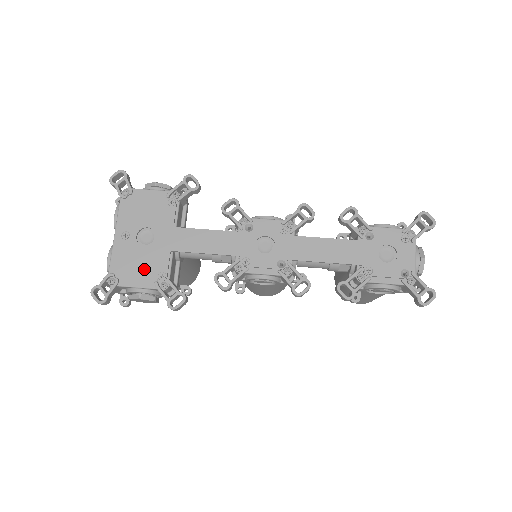
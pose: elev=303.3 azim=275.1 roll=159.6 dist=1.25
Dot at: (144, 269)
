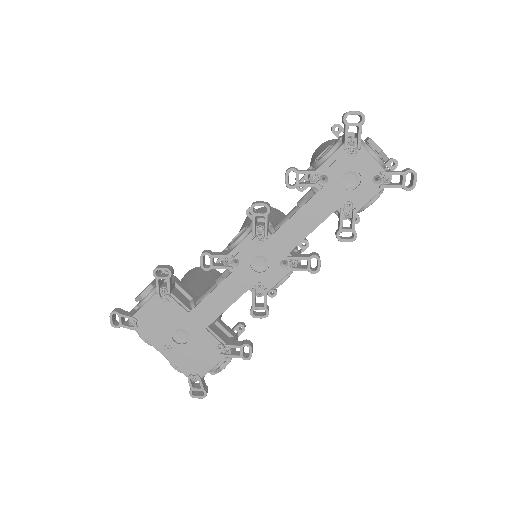
Dot at: (204, 354)
